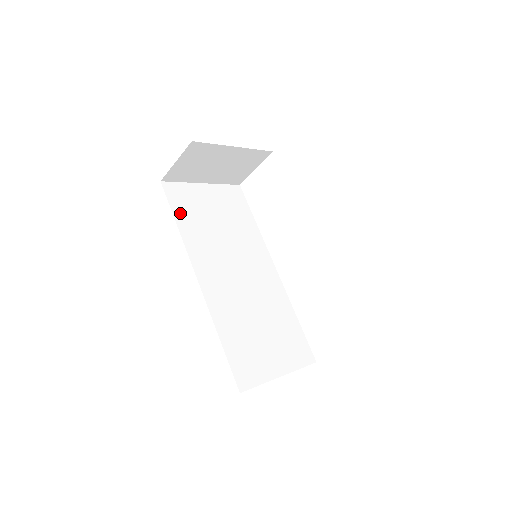
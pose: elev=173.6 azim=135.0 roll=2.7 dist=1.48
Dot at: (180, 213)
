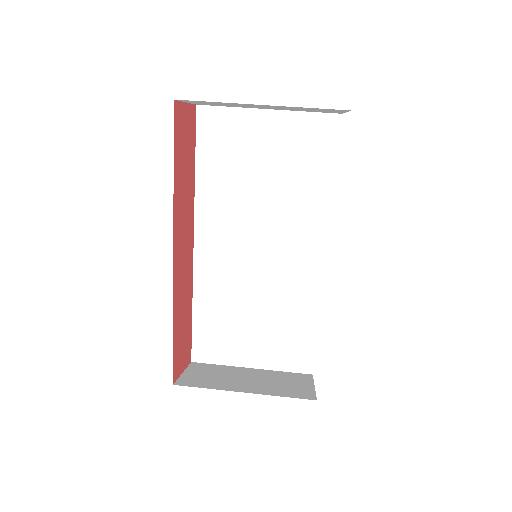
Dot at: (207, 156)
